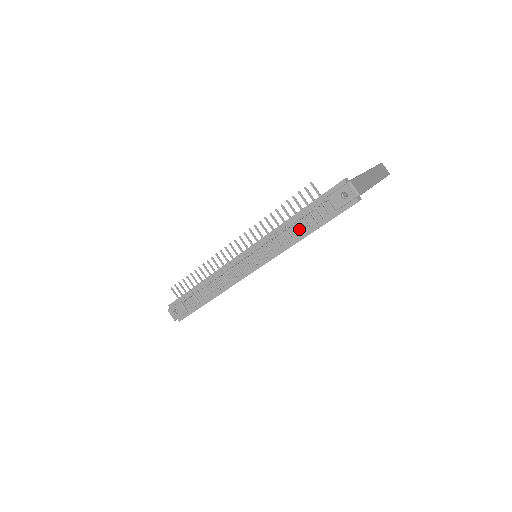
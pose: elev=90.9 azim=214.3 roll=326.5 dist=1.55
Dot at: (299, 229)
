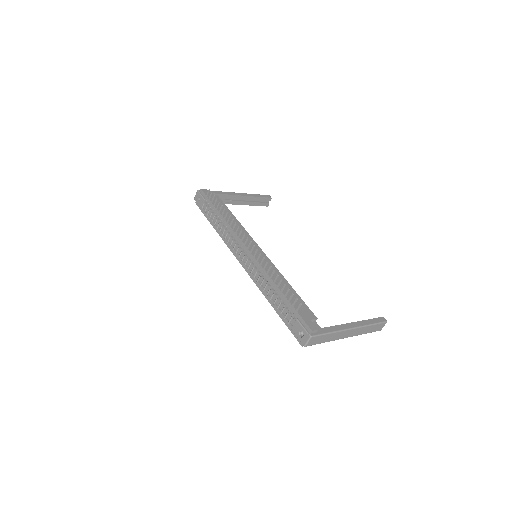
Dot at: (274, 298)
